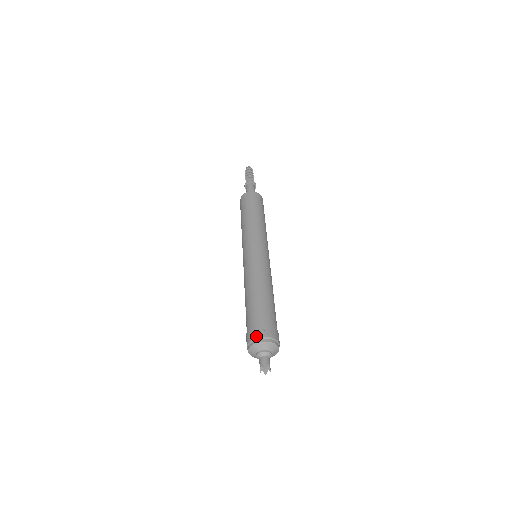
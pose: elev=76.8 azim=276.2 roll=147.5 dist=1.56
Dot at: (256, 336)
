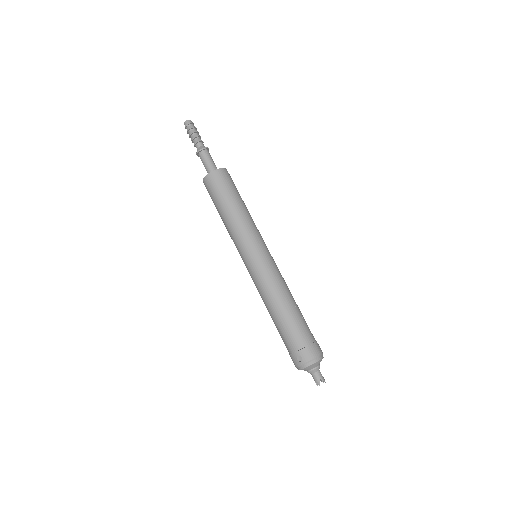
Dot at: (297, 364)
